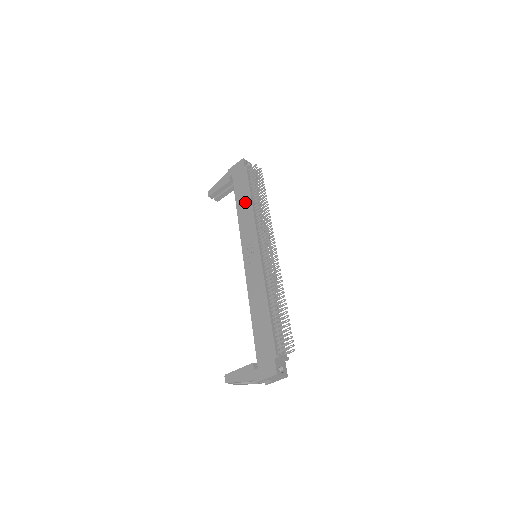
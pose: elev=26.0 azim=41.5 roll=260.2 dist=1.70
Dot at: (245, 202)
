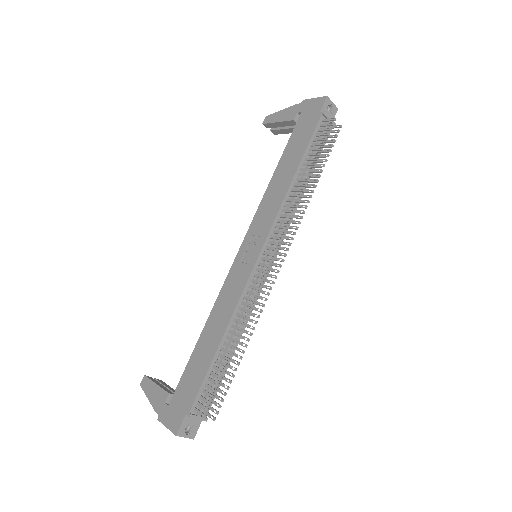
Dot at: (288, 169)
